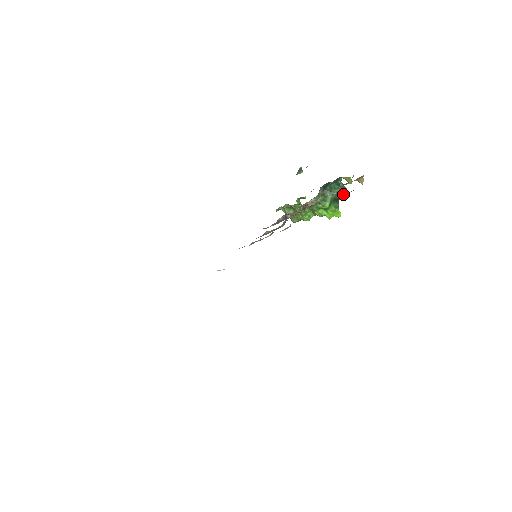
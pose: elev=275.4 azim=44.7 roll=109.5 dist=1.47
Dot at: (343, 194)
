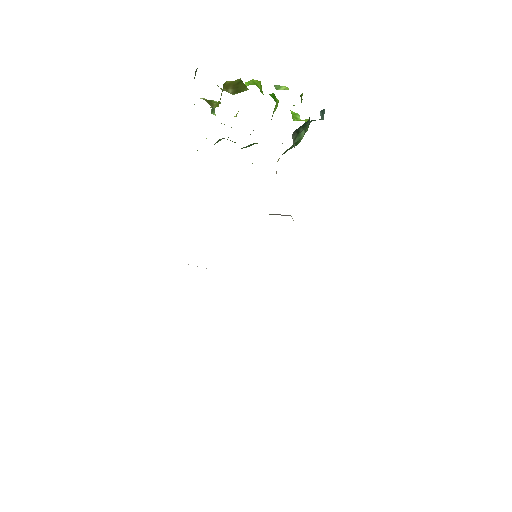
Dot at: occluded
